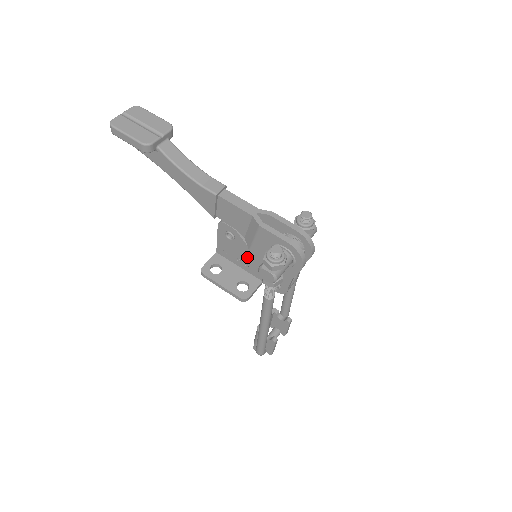
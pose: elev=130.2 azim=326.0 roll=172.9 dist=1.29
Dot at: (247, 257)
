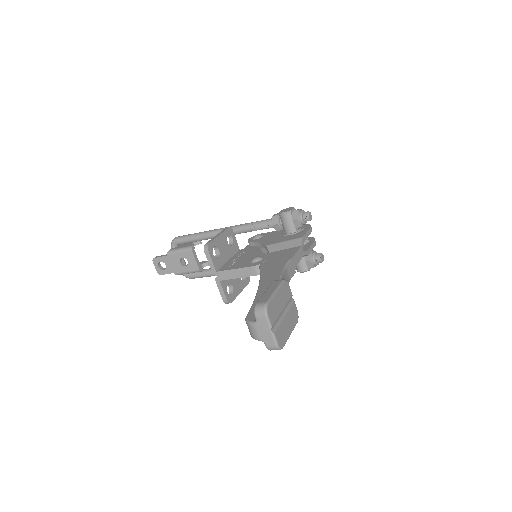
Dot at: occluded
